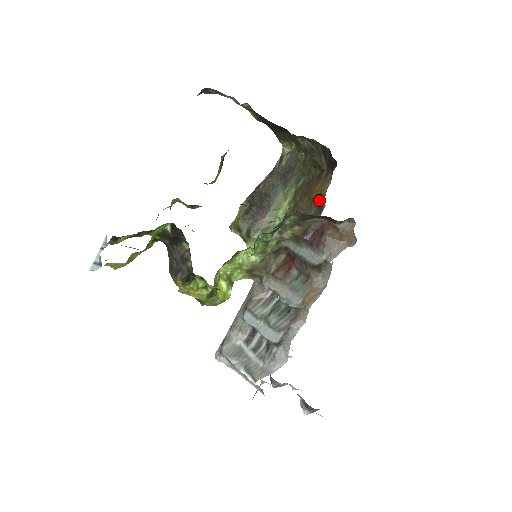
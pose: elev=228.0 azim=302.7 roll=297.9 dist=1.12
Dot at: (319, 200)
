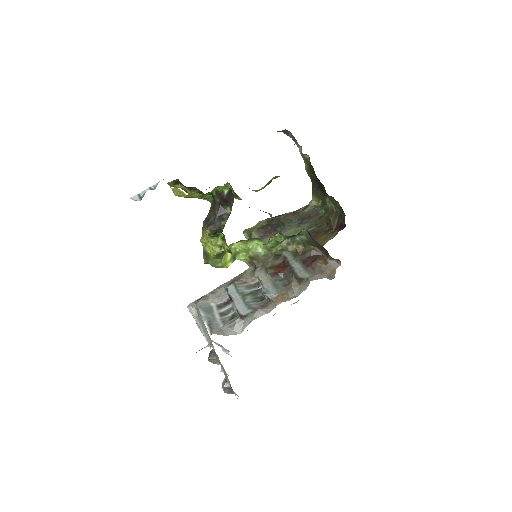
Dot at: occluded
